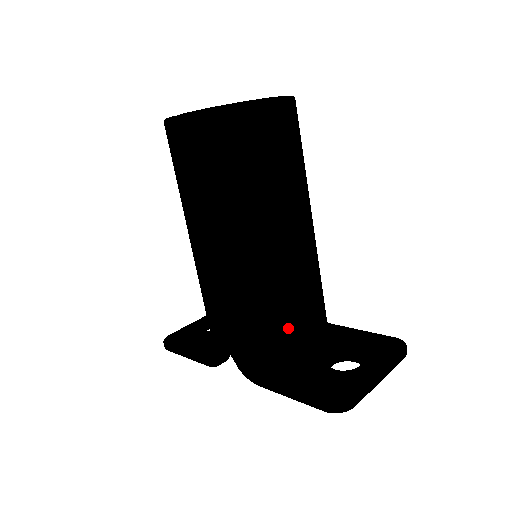
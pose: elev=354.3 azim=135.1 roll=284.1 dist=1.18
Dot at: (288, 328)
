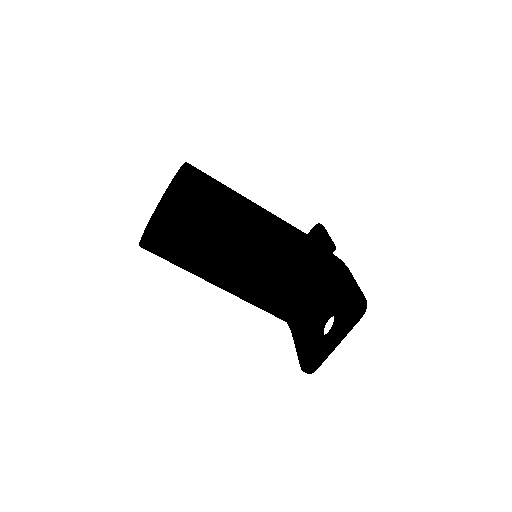
Dot at: (284, 310)
